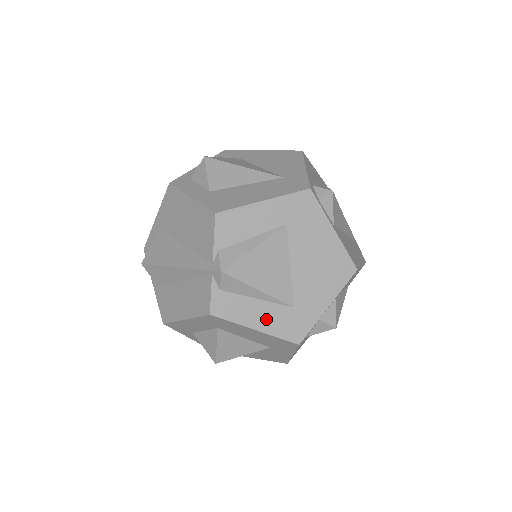
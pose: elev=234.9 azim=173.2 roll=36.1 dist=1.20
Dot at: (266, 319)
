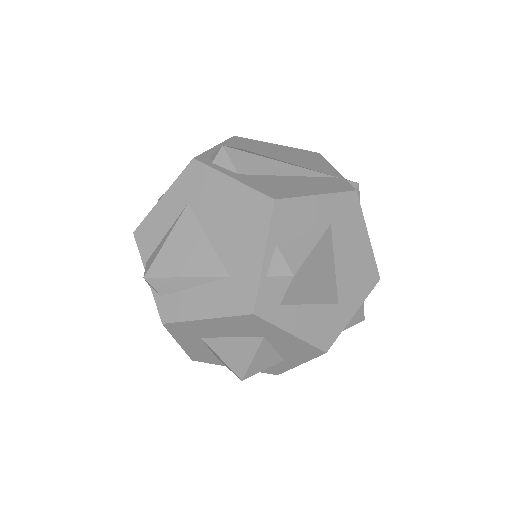
Dot at: (209, 303)
